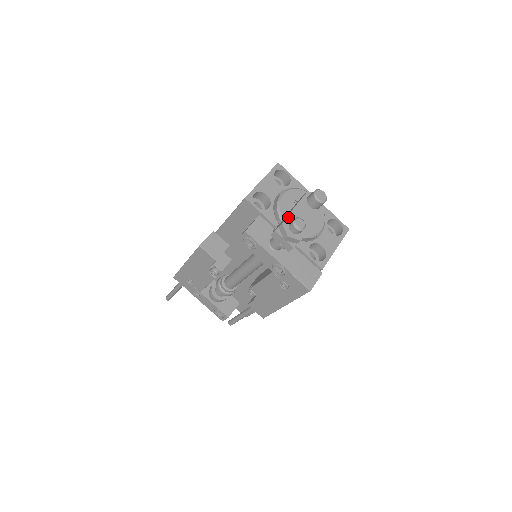
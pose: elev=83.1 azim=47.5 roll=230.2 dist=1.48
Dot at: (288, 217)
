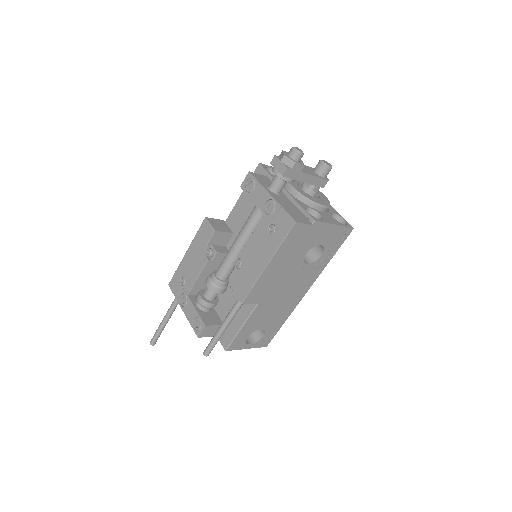
Dot at: occluded
